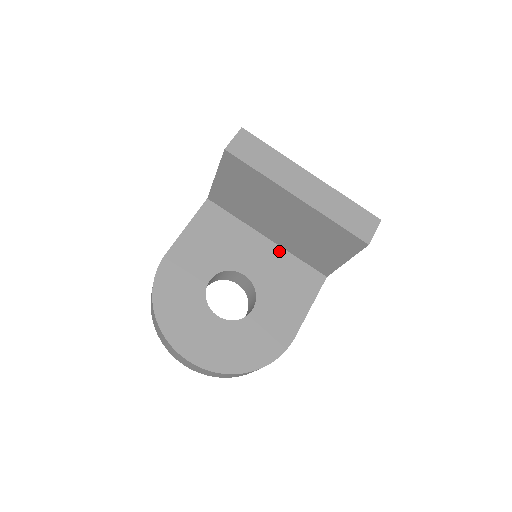
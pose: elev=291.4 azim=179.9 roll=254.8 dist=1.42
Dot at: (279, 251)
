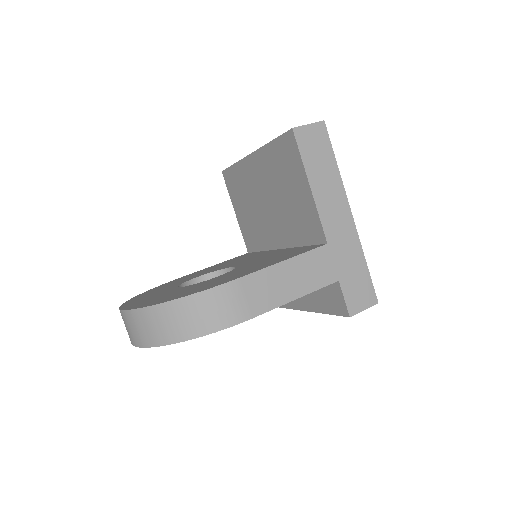
Dot at: (285, 250)
